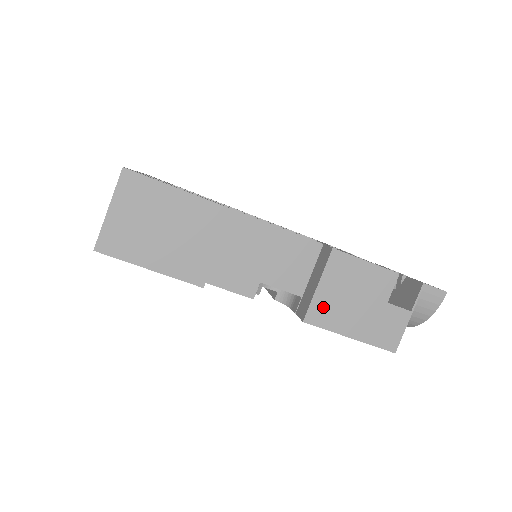
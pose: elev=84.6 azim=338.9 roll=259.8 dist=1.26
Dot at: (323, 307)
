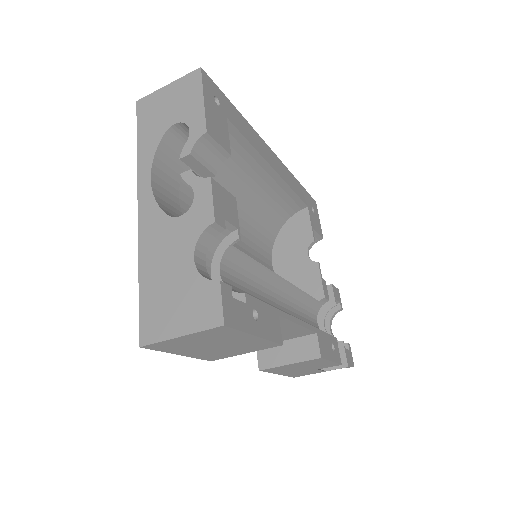
Dot at: (279, 368)
